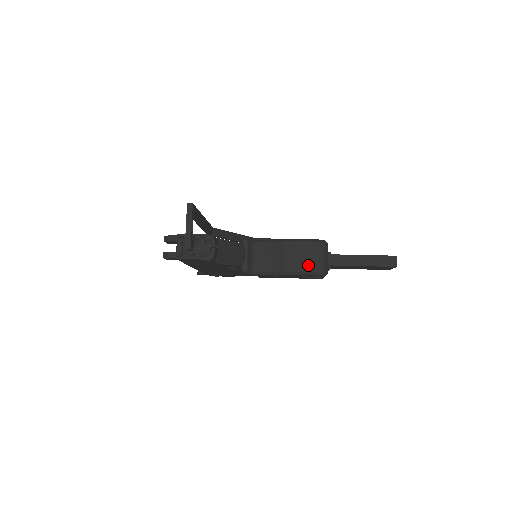
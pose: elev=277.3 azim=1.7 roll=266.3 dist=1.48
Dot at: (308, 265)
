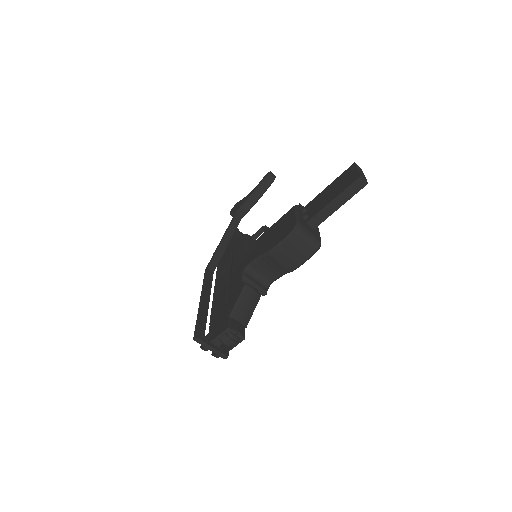
Dot at: (302, 255)
